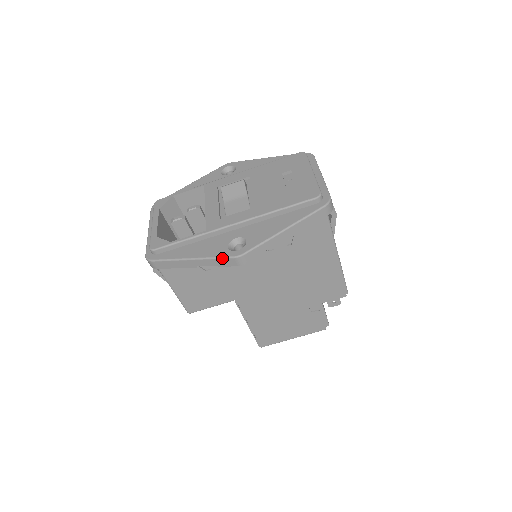
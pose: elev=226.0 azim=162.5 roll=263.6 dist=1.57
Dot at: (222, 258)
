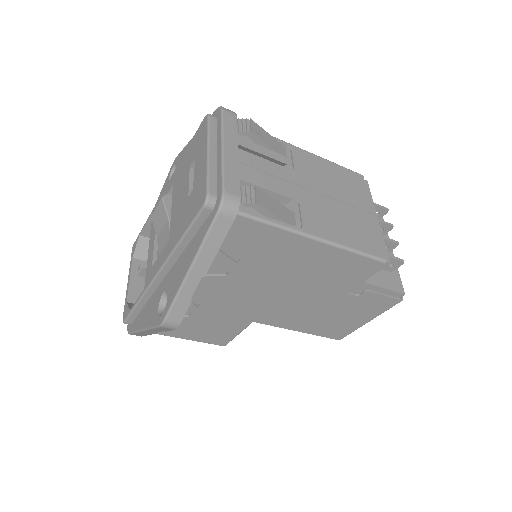
Dot at: (155, 328)
